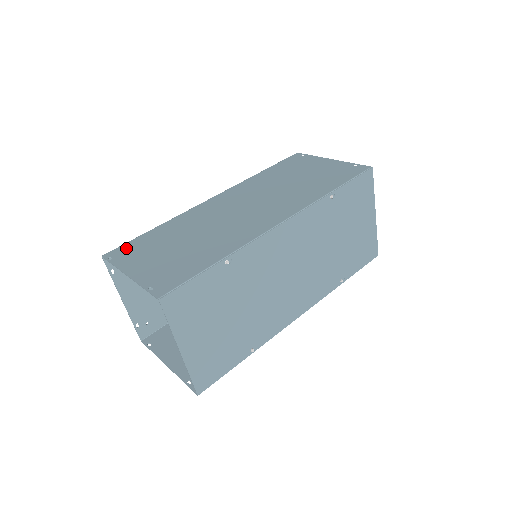
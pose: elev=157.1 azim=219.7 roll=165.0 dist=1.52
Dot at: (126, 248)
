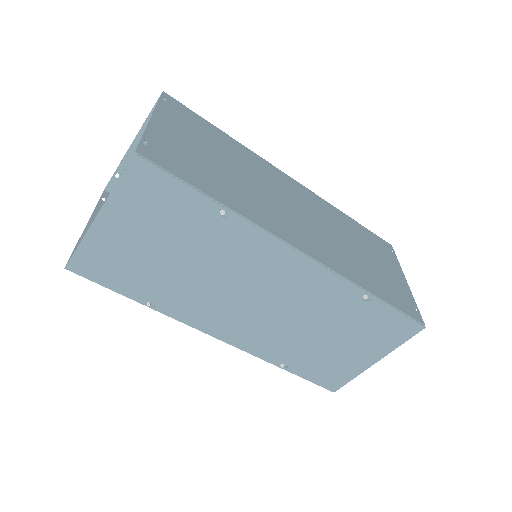
Dot at: (185, 111)
